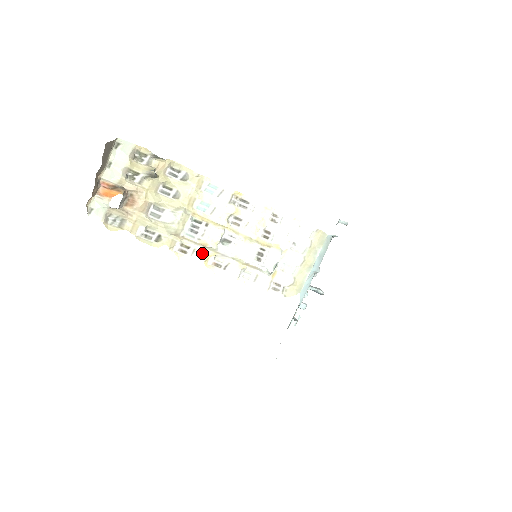
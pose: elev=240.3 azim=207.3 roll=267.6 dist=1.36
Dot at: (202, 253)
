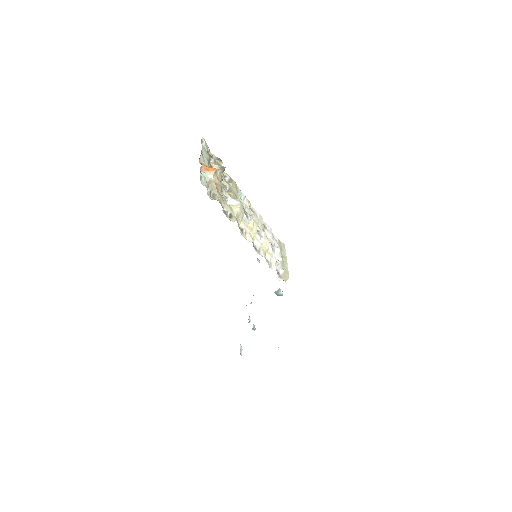
Dot at: (250, 235)
